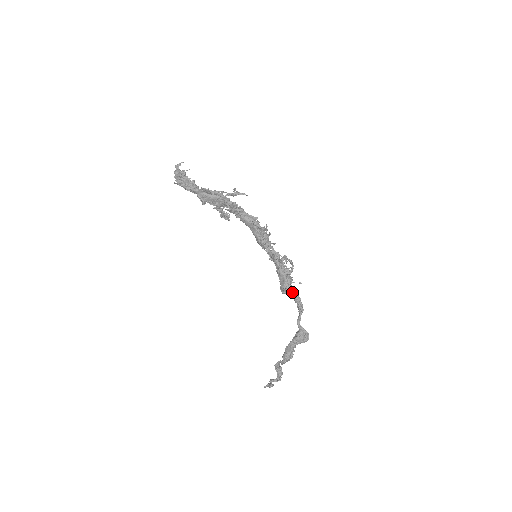
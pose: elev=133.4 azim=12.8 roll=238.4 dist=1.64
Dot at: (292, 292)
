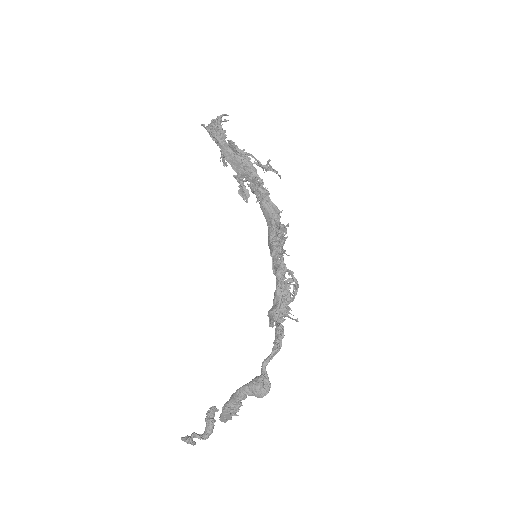
Dot at: (278, 323)
